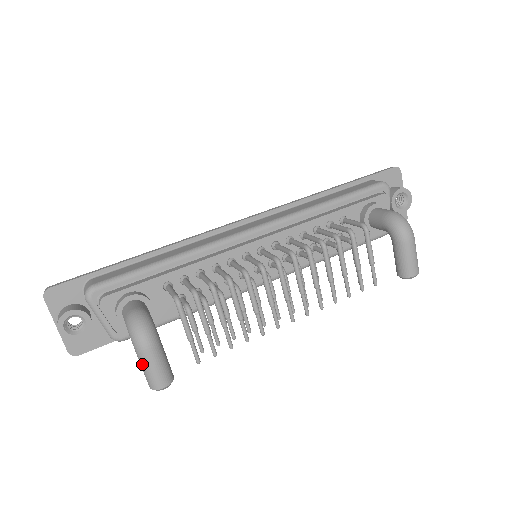
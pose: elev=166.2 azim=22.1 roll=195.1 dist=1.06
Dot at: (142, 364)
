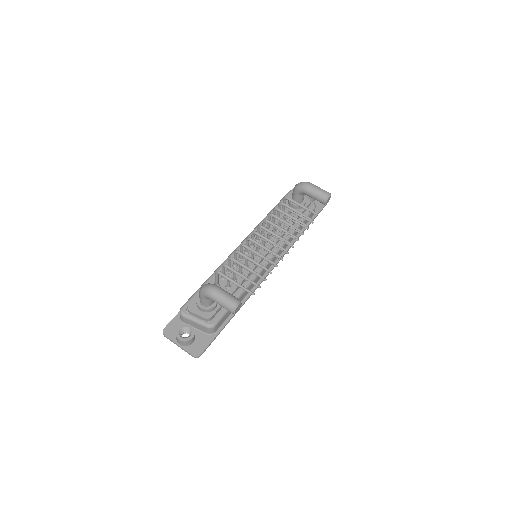
Dot at: (218, 300)
